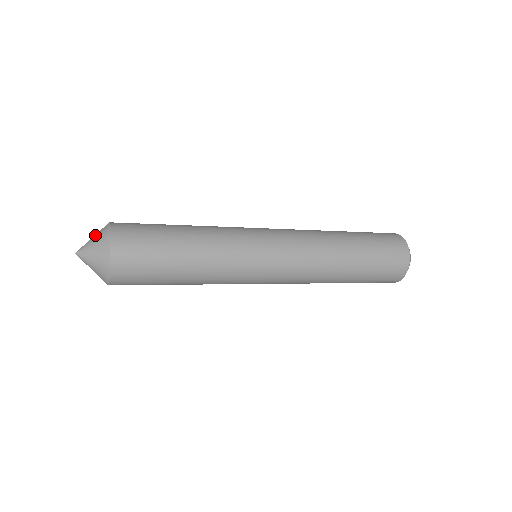
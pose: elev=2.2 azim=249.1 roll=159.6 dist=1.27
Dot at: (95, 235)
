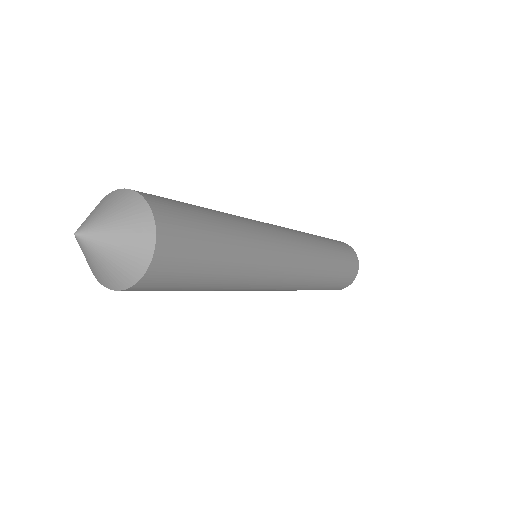
Dot at: (102, 205)
